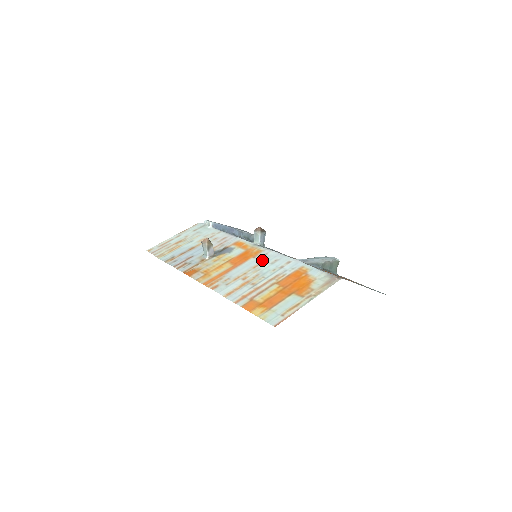
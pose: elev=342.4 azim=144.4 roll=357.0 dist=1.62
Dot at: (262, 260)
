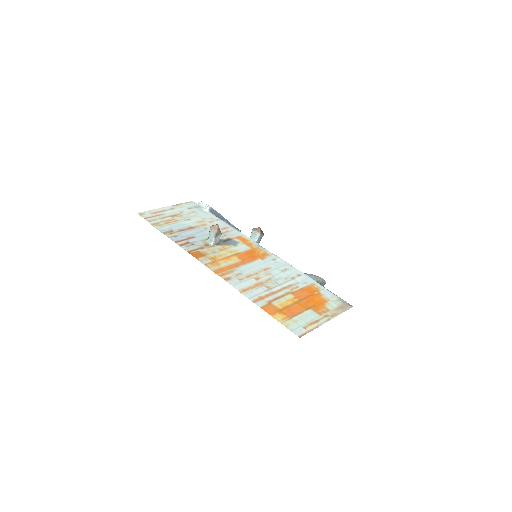
Dot at: (271, 264)
